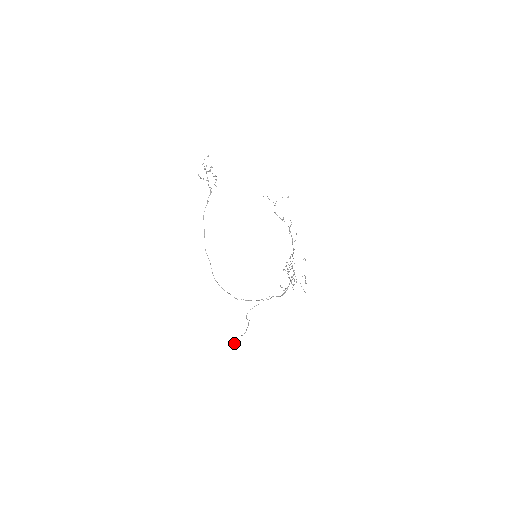
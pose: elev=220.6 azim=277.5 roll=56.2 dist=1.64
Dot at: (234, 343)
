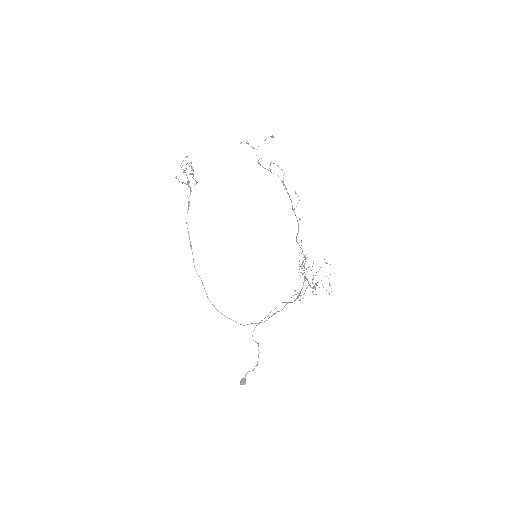
Dot at: (244, 383)
